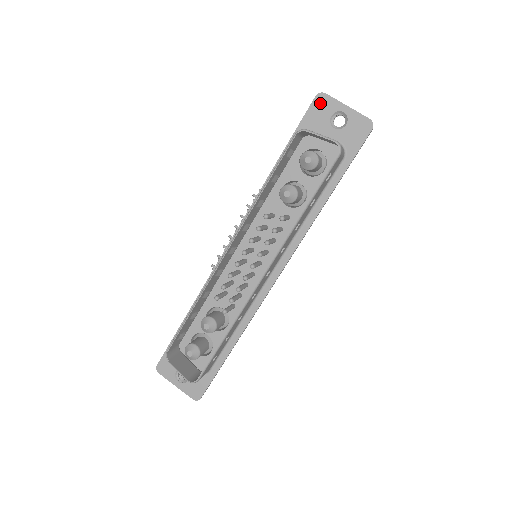
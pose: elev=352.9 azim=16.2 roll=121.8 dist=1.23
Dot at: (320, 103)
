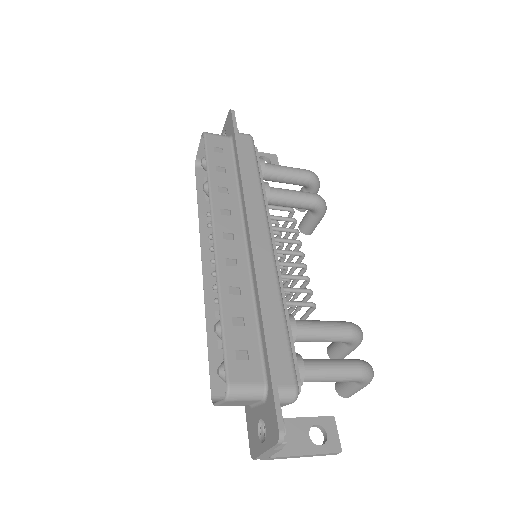
Dot at: occluded
